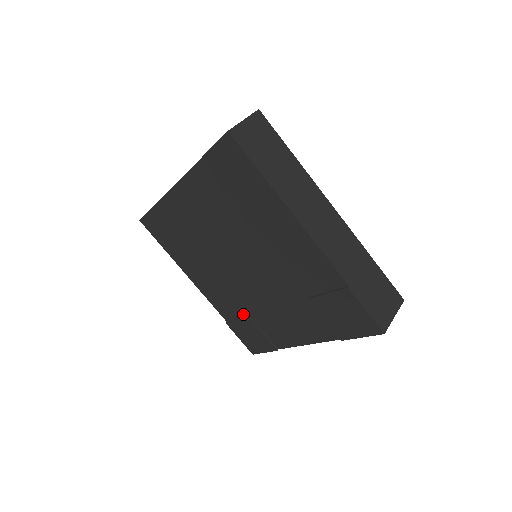
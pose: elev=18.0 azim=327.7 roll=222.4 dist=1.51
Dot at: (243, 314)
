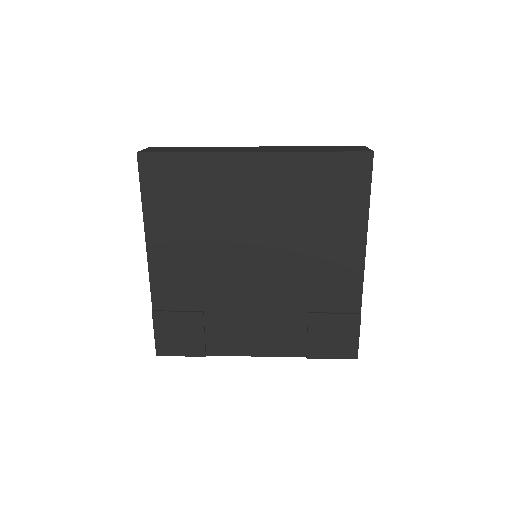
Dot at: (194, 308)
